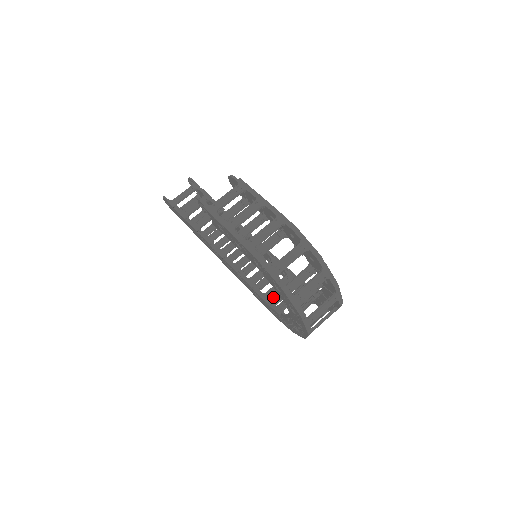
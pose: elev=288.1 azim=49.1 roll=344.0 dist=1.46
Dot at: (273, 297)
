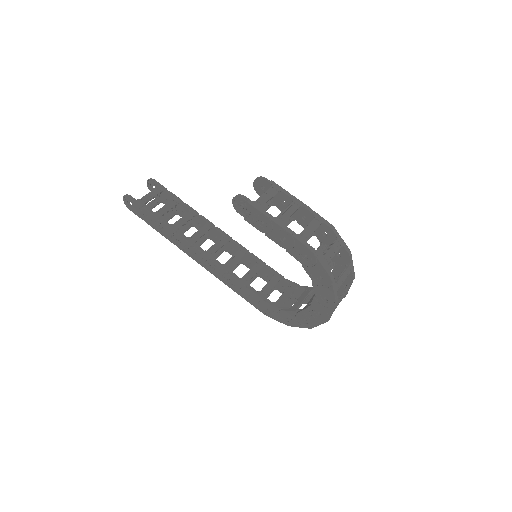
Dot at: occluded
